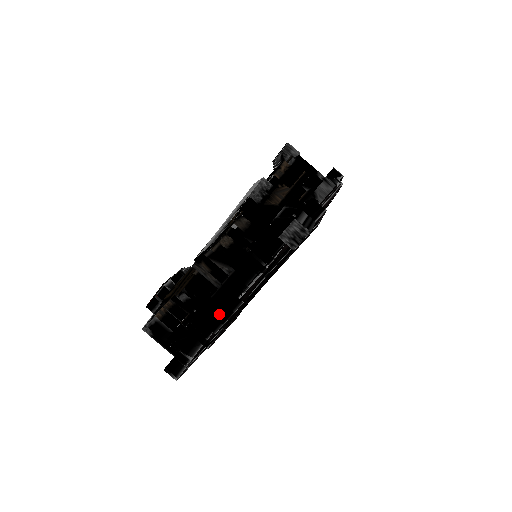
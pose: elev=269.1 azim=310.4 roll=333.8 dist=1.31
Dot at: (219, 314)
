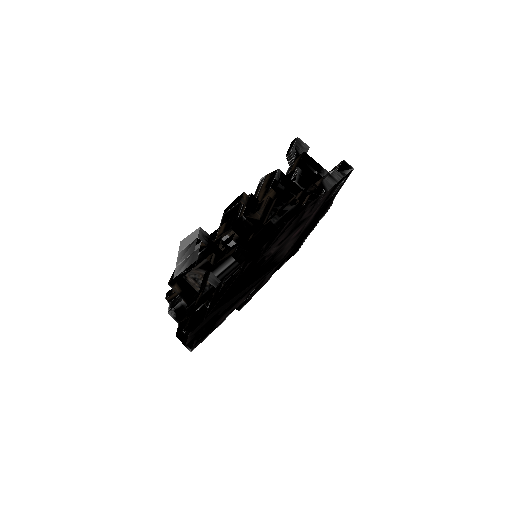
Dot at: (194, 321)
